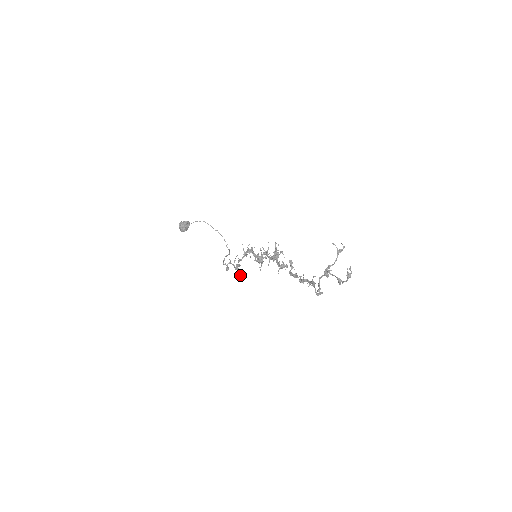
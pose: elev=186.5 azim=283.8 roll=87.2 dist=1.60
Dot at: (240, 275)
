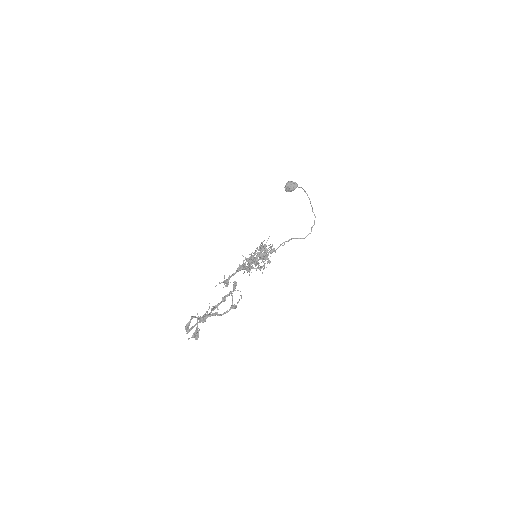
Dot at: occluded
